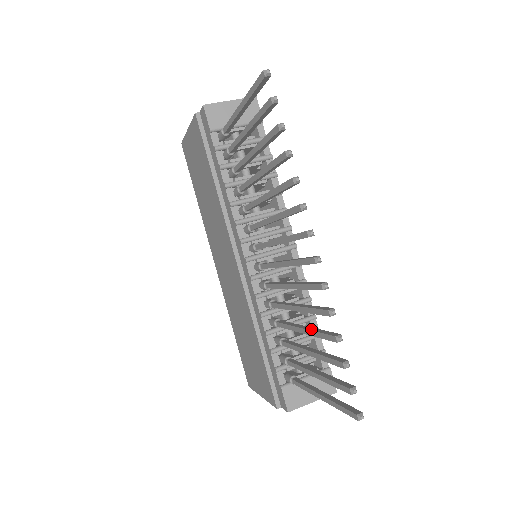
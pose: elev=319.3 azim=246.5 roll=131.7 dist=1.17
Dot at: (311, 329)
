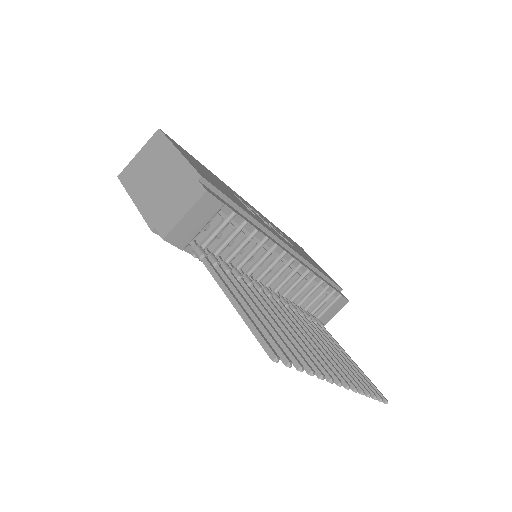
Dot at: occluded
